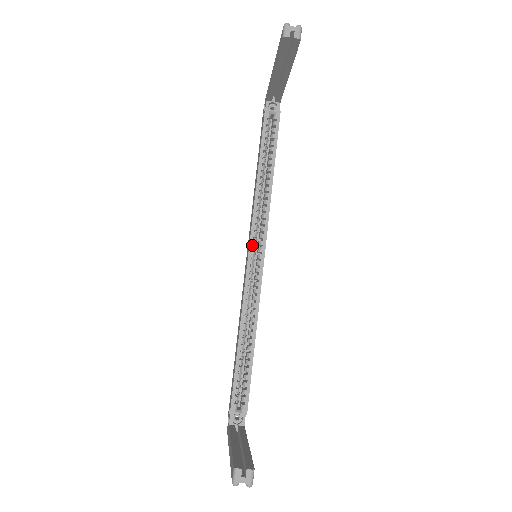
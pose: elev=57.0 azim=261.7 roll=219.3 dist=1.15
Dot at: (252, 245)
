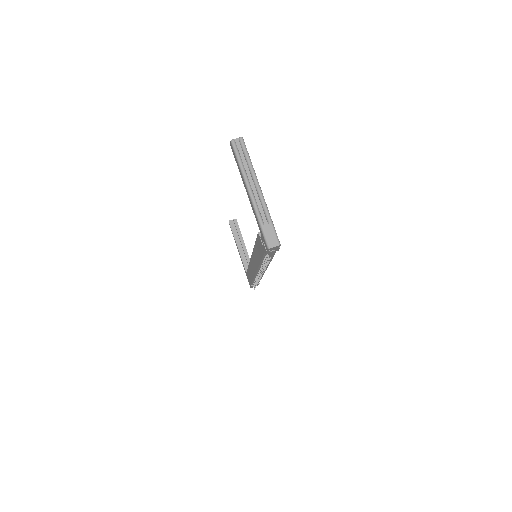
Dot at: occluded
